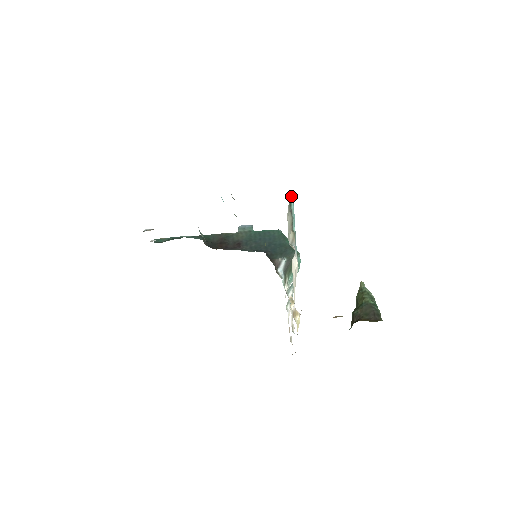
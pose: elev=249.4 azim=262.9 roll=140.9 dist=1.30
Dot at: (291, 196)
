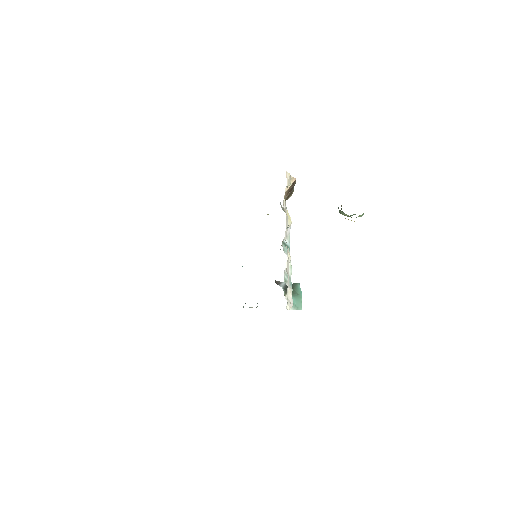
Dot at: occluded
